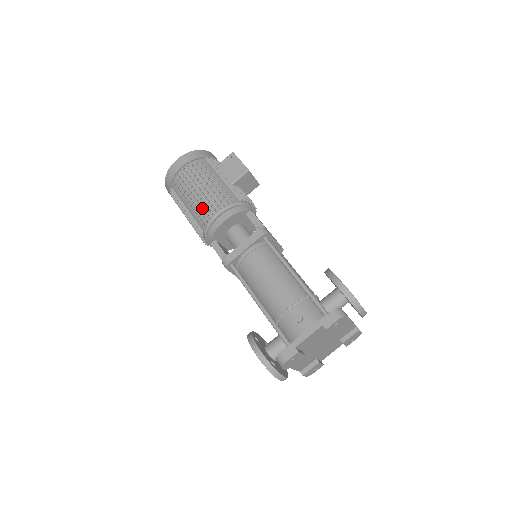
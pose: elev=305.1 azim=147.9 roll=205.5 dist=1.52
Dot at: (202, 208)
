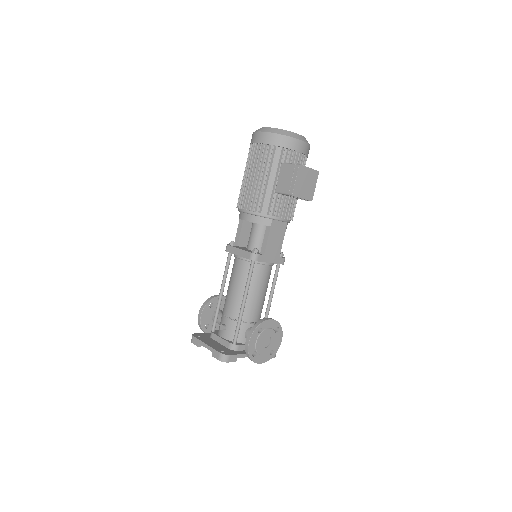
Dot at: (241, 196)
